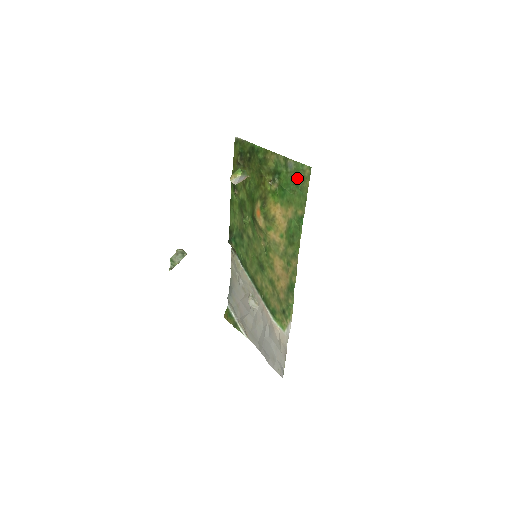
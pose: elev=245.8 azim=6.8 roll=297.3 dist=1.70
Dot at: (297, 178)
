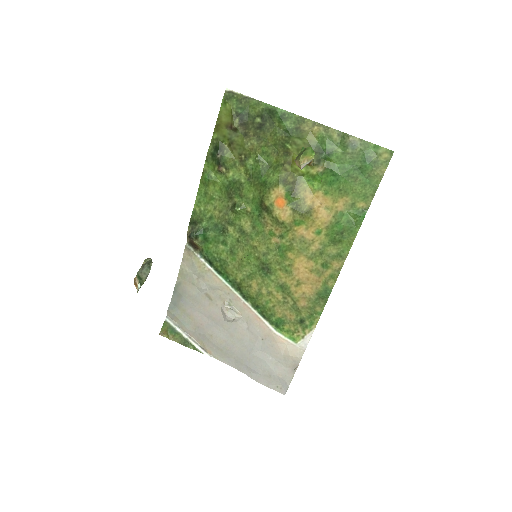
Dot at: (365, 162)
